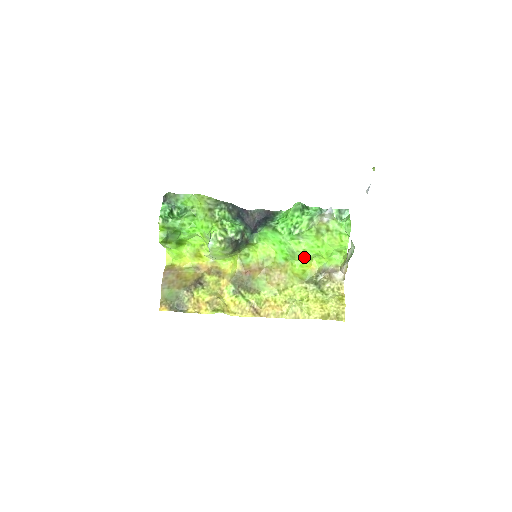
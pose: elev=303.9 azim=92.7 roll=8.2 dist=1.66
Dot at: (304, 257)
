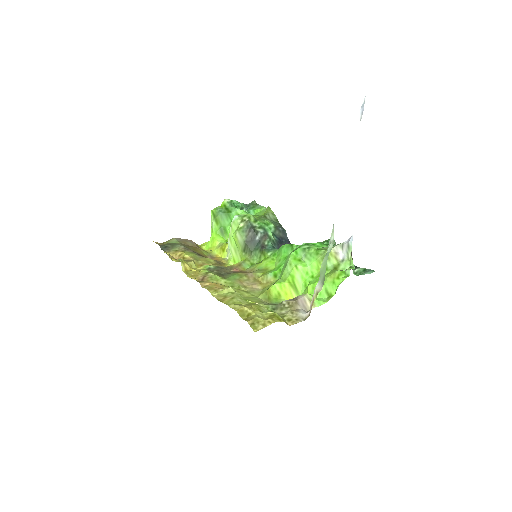
Dot at: (291, 278)
